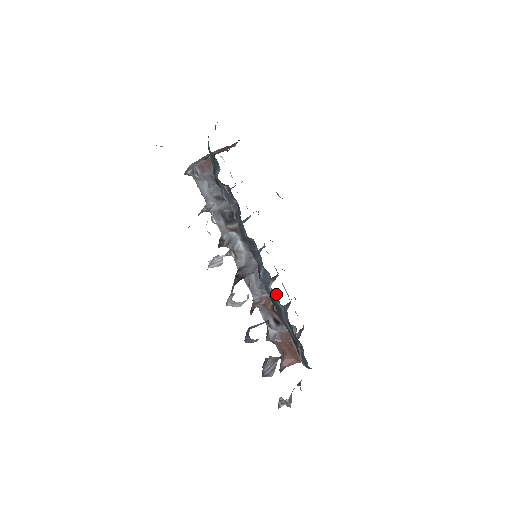
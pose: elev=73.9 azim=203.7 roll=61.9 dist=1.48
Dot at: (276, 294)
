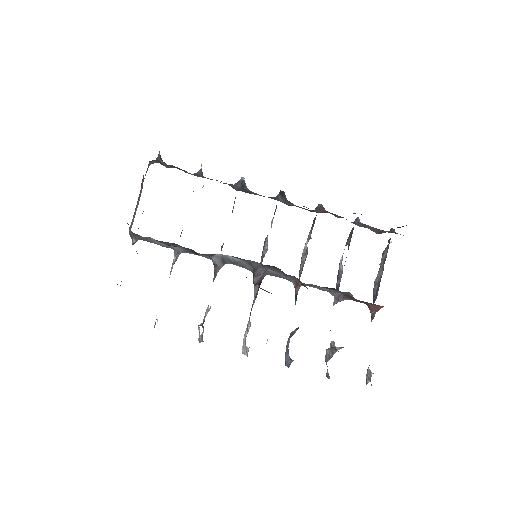
Dot at: occluded
